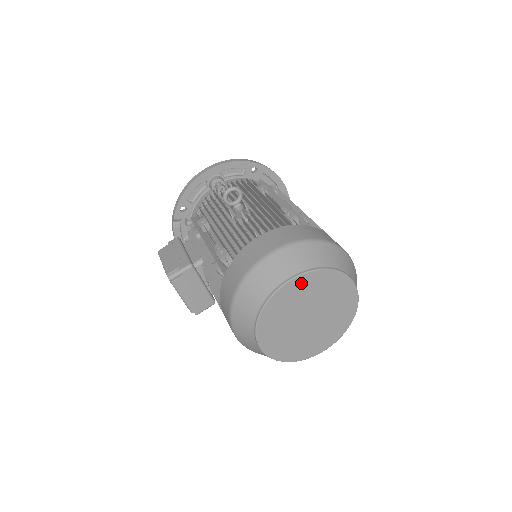
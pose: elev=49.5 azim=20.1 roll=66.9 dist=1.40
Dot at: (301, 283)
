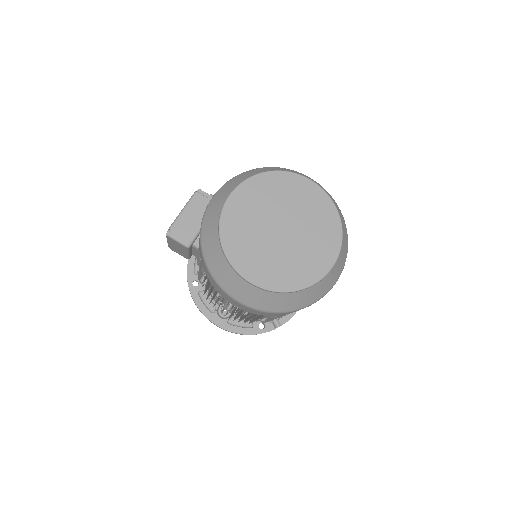
Dot at: (313, 193)
